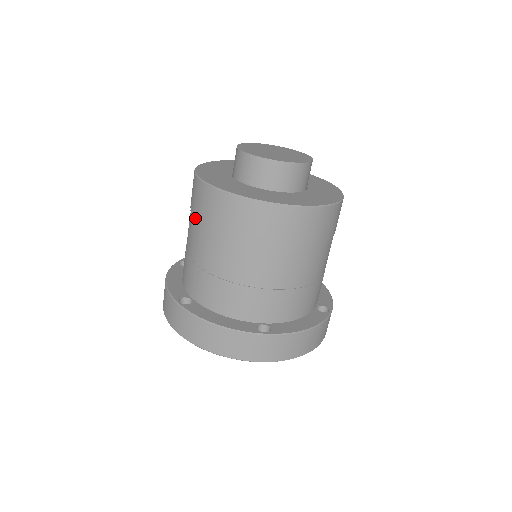
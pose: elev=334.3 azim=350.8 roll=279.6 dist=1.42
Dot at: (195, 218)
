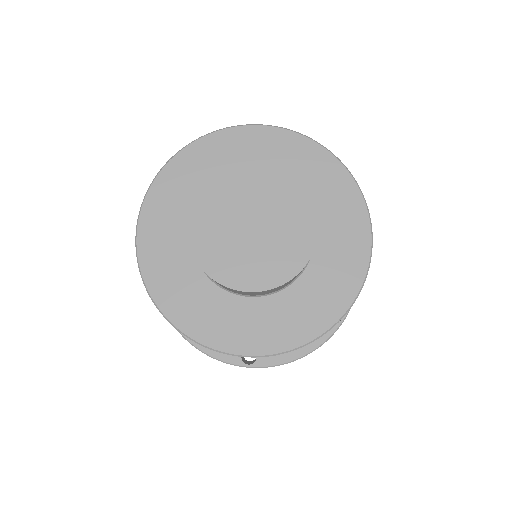
Dot at: occluded
